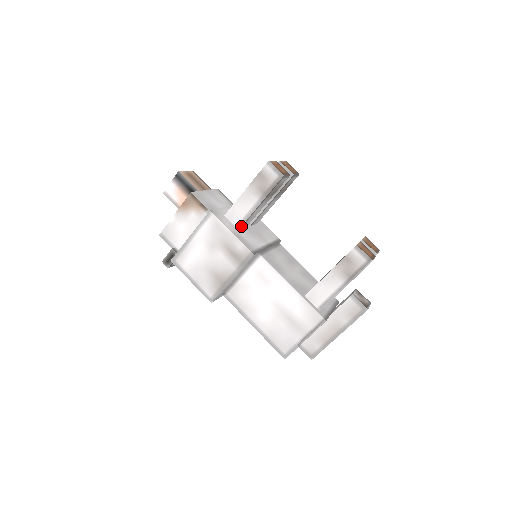
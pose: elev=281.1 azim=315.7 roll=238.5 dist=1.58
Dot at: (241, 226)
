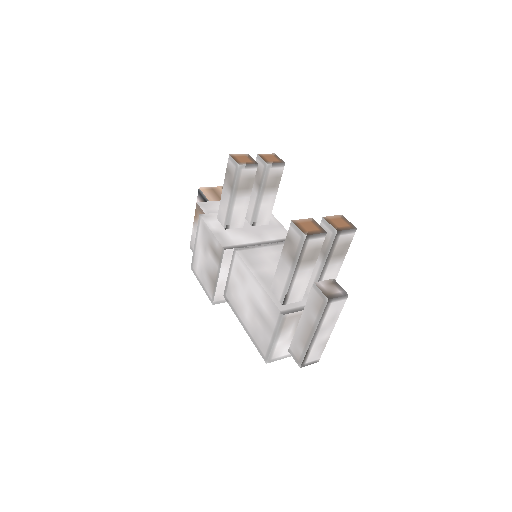
Dot at: (226, 225)
